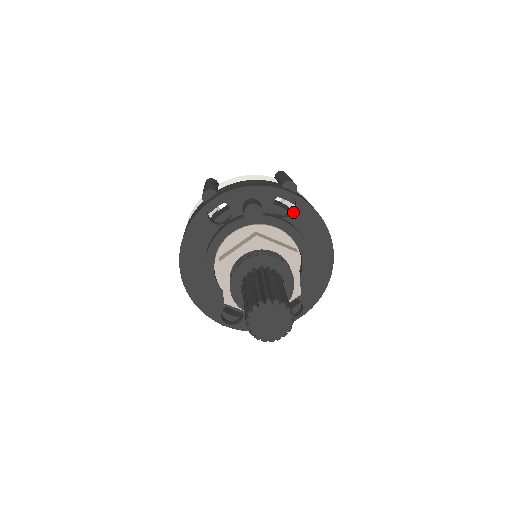
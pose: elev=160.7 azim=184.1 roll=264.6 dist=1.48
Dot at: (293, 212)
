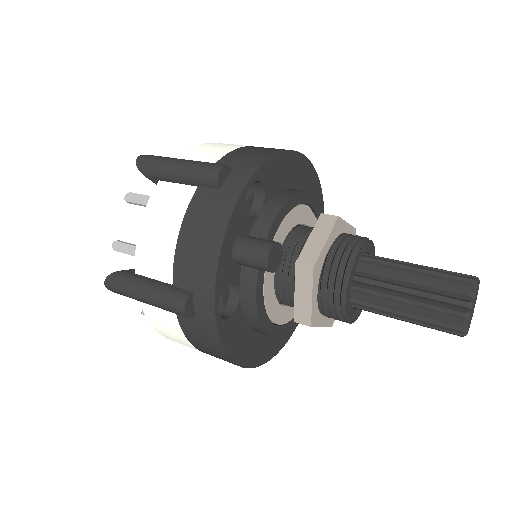
Dot at: (261, 190)
